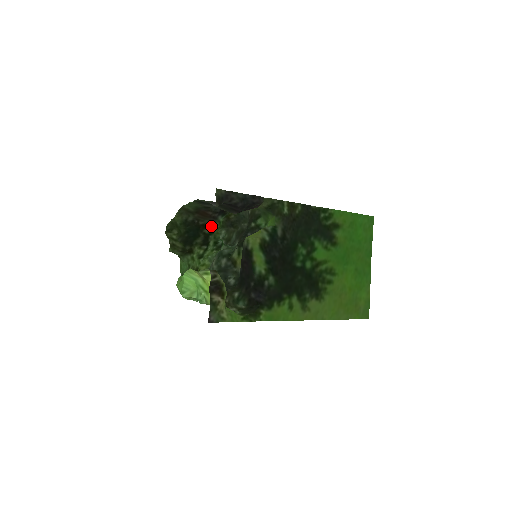
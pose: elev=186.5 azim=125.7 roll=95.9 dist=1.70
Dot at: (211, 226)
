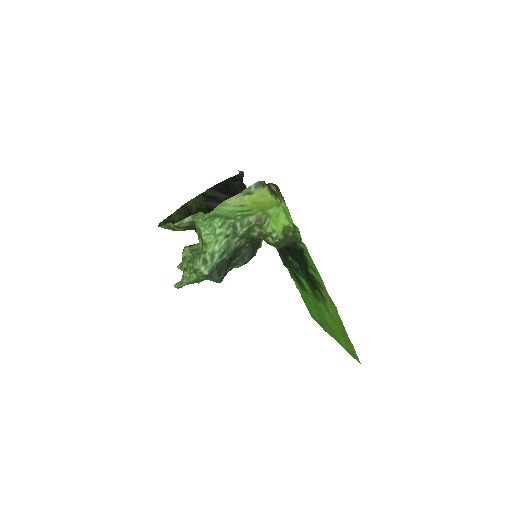
Dot at: occluded
